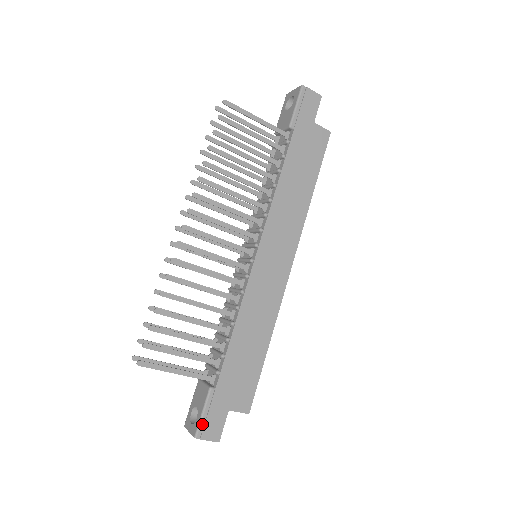
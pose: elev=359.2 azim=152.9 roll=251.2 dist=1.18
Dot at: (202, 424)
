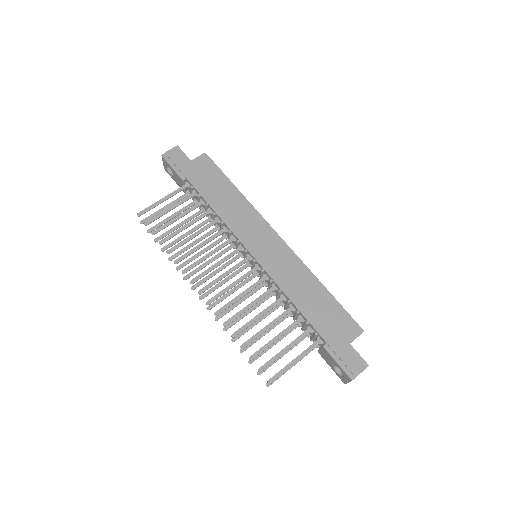
Dot at: (346, 369)
